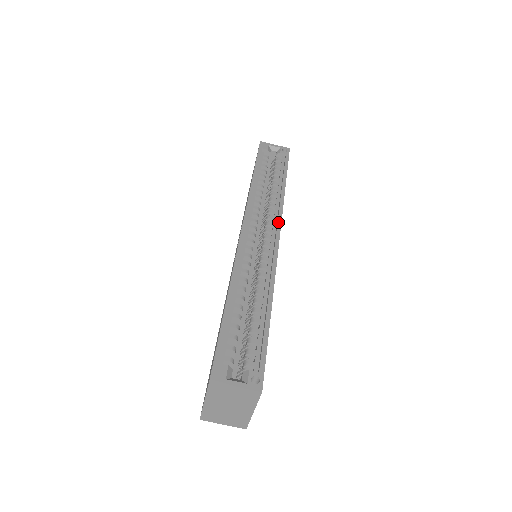
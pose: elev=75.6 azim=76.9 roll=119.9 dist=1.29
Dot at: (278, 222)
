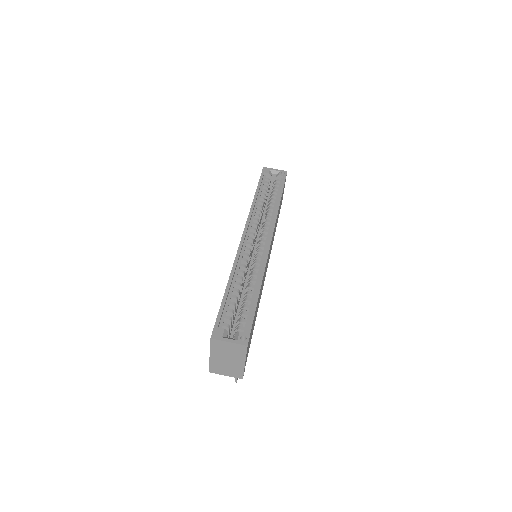
Dot at: (271, 229)
